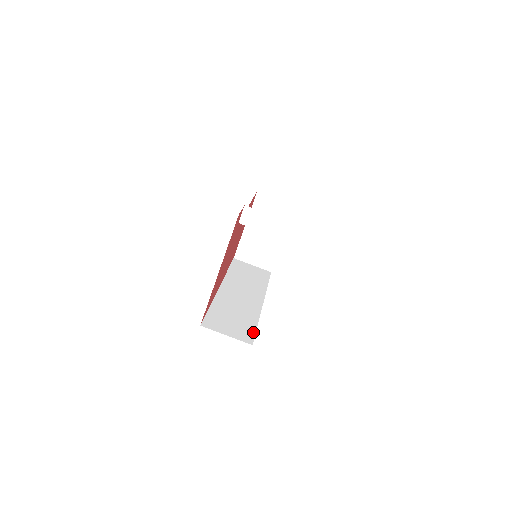
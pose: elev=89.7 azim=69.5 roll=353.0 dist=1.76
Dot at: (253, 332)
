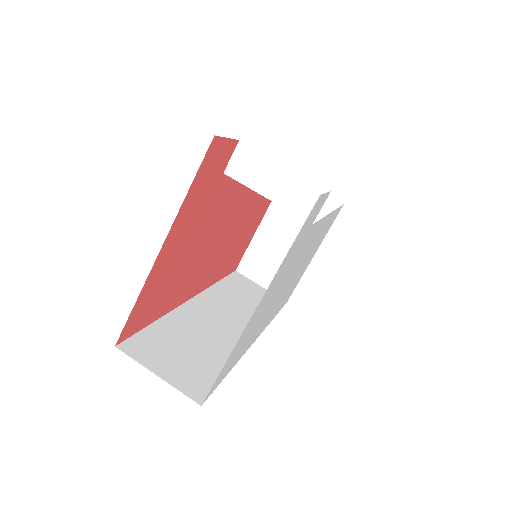
Dot at: (214, 382)
